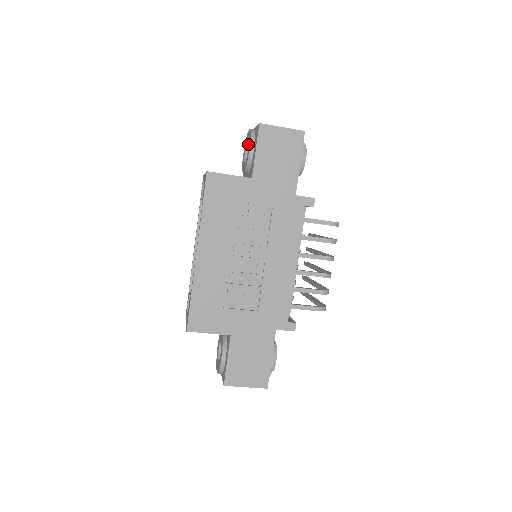
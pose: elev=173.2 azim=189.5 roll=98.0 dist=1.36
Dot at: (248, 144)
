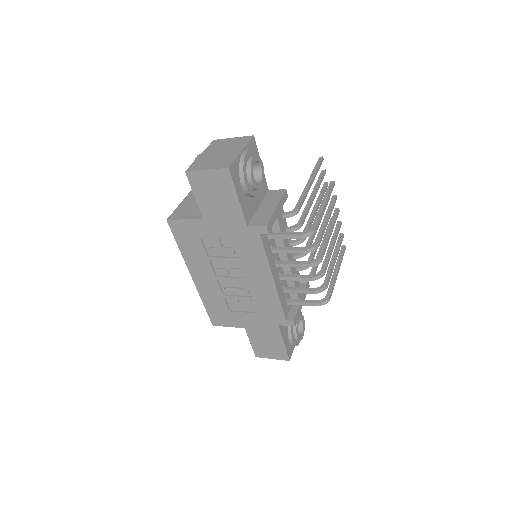
Dot at: occluded
